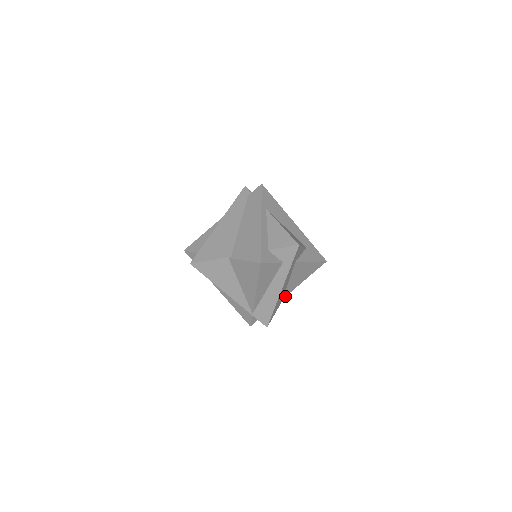
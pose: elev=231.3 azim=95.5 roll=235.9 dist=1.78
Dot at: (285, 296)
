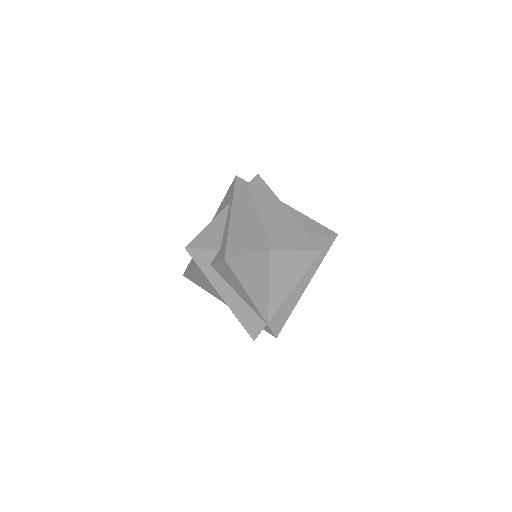
Dot at: occluded
